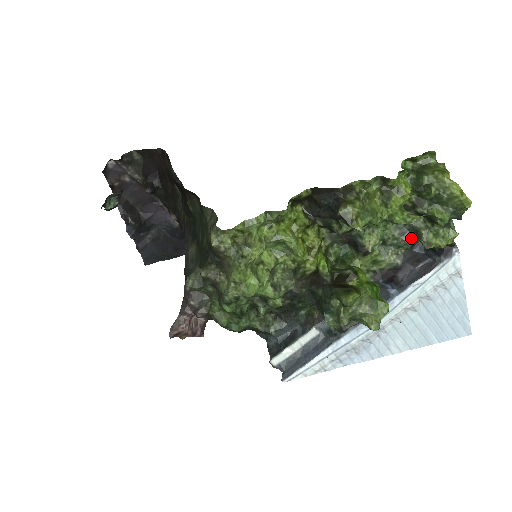
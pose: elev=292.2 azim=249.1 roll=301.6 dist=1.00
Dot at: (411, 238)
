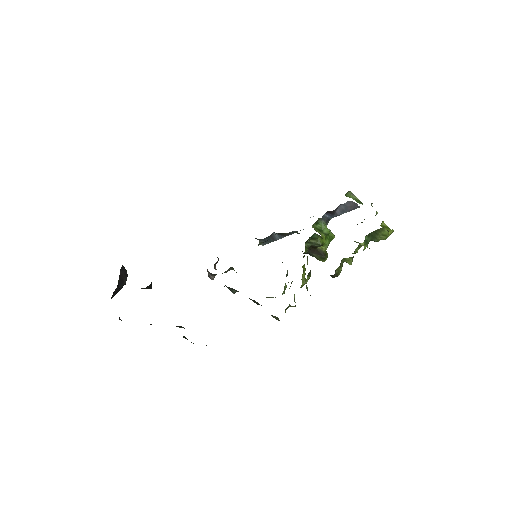
Dot at: occluded
